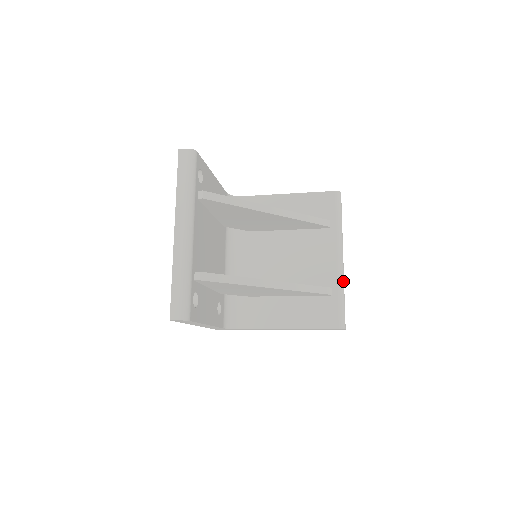
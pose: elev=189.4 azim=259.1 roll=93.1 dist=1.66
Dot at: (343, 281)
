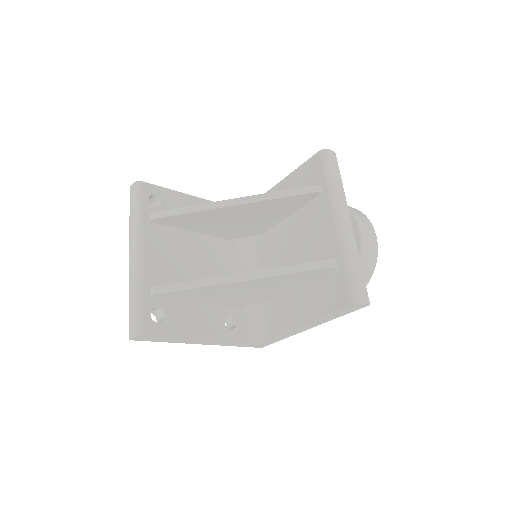
Dot at: (348, 246)
